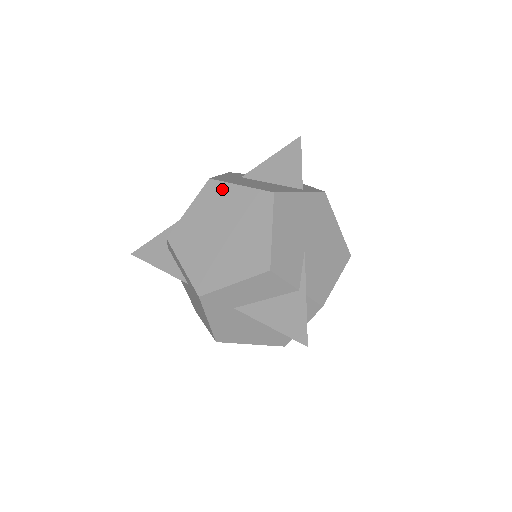
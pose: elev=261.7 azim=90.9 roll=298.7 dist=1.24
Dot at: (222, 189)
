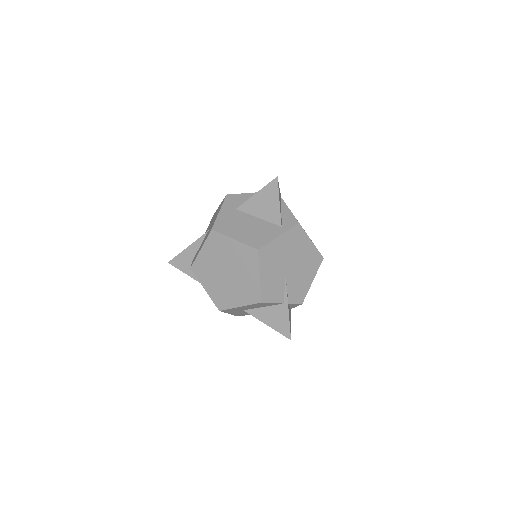
Dot at: (222, 240)
